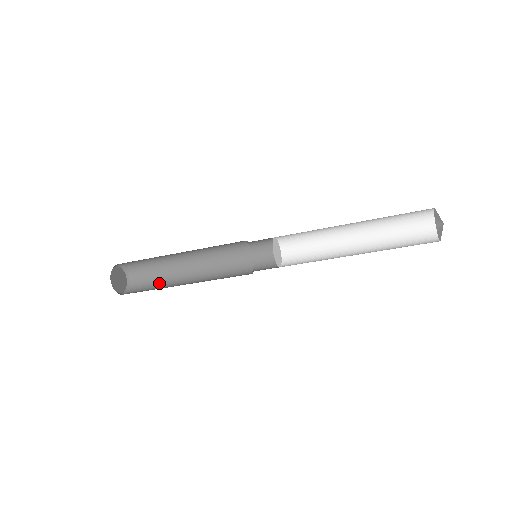
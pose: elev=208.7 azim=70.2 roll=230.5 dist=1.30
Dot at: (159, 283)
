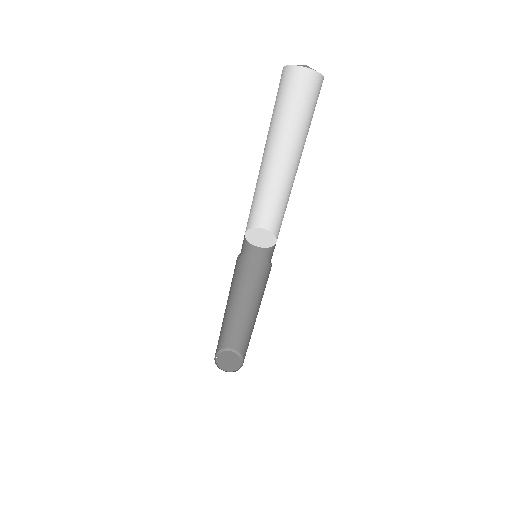
Dot at: (248, 336)
